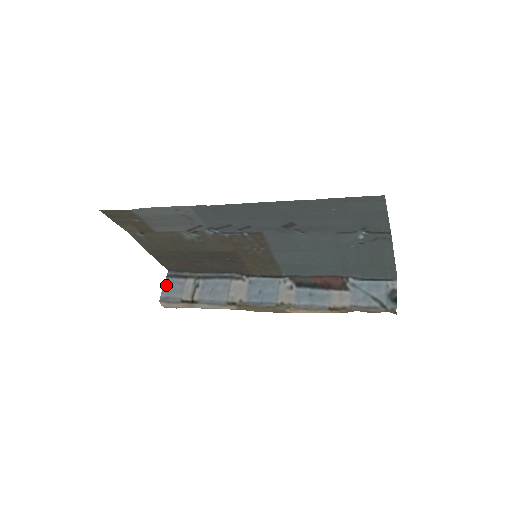
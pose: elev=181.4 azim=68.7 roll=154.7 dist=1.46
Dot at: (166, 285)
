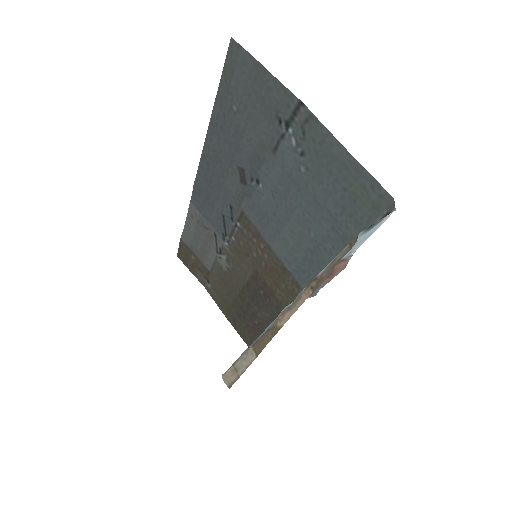
Dot at: occluded
